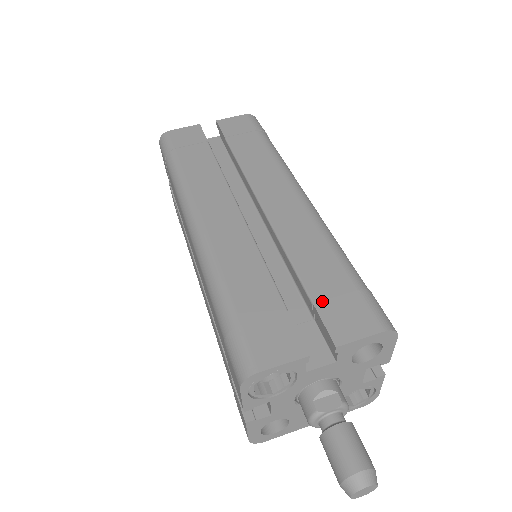
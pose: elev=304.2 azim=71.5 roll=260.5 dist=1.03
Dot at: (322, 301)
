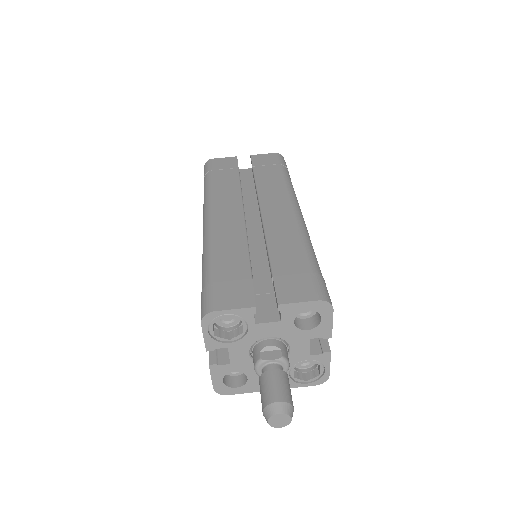
Dot at: (280, 276)
